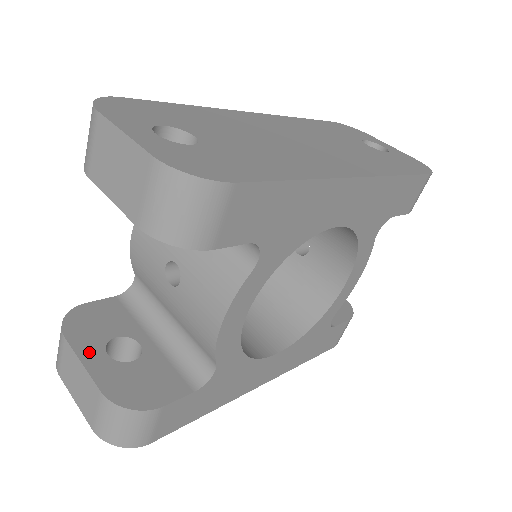
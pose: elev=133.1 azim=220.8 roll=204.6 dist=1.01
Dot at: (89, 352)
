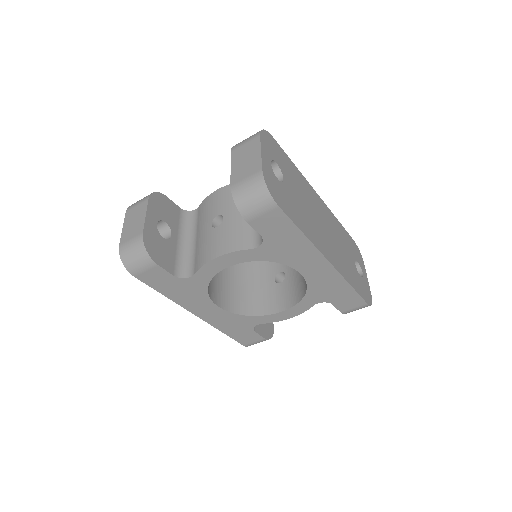
Dot at: (152, 215)
